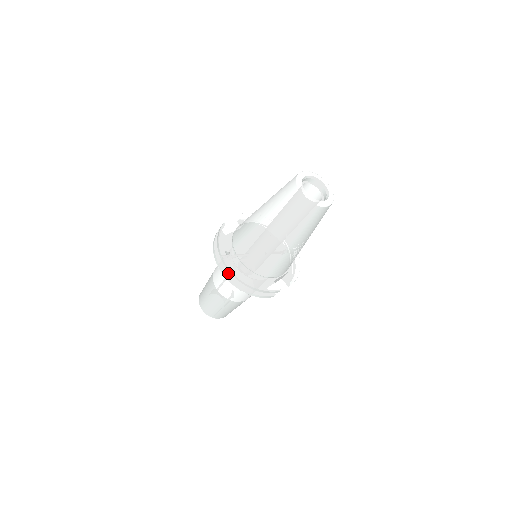
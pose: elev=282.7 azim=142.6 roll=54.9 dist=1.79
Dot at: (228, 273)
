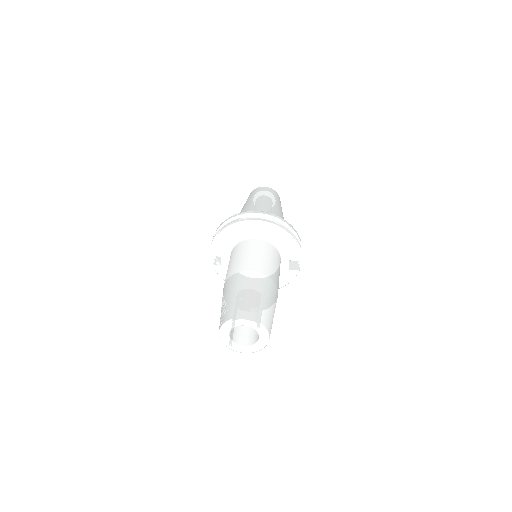
Dot at: (258, 218)
